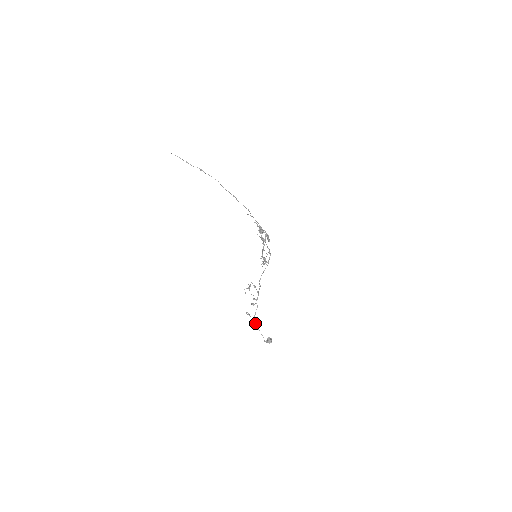
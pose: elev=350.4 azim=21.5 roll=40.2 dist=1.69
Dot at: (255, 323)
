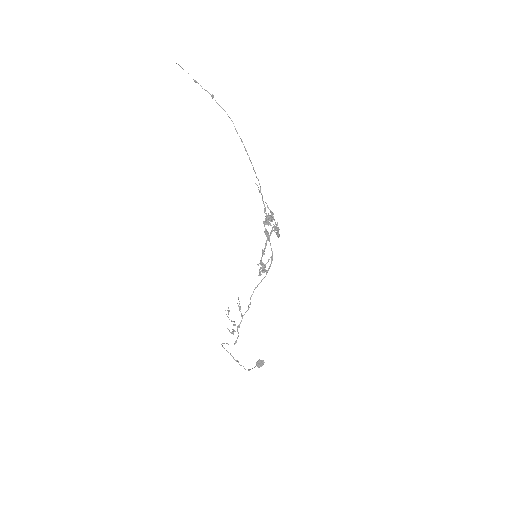
Dot at: occluded
